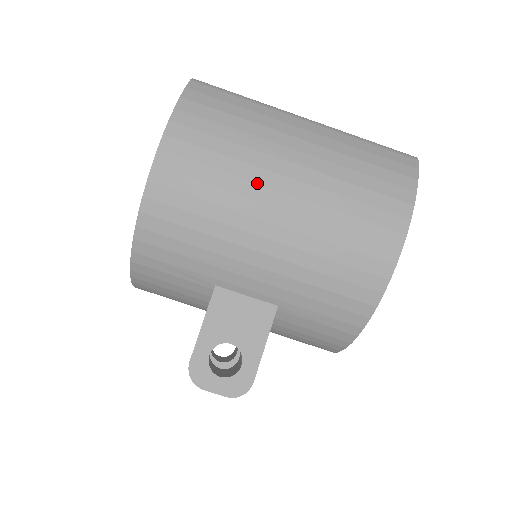
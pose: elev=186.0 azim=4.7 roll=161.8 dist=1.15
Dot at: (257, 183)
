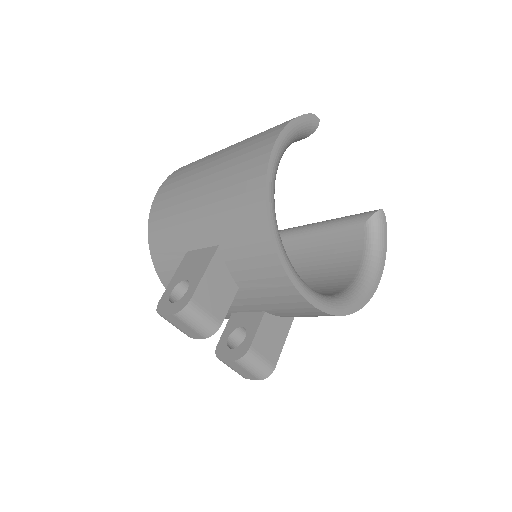
Dot at: (197, 173)
